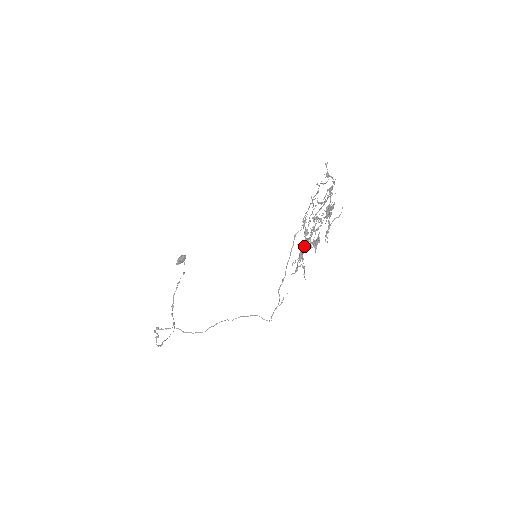
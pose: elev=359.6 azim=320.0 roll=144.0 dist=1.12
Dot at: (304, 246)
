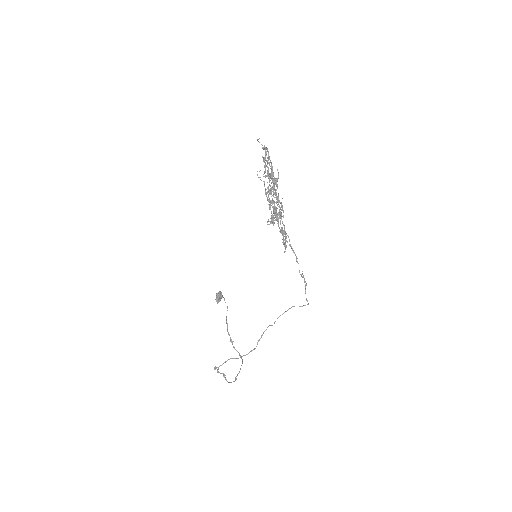
Dot at: occluded
